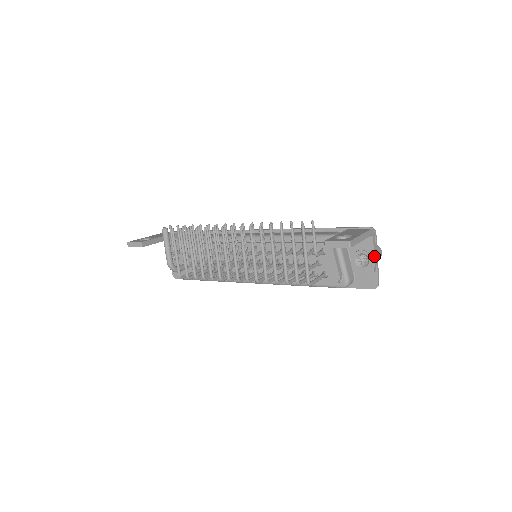
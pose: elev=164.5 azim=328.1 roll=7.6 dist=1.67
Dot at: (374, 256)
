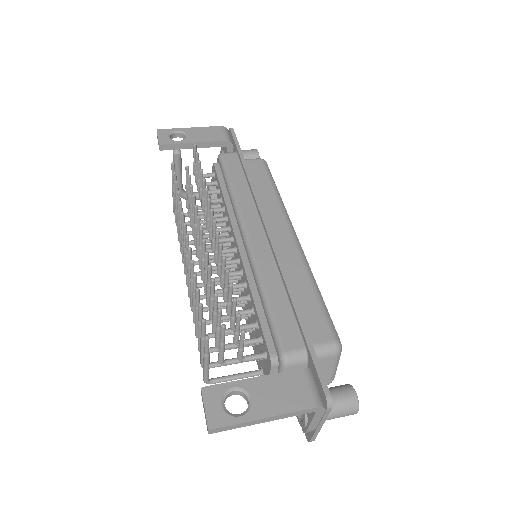
Dot at: (310, 425)
